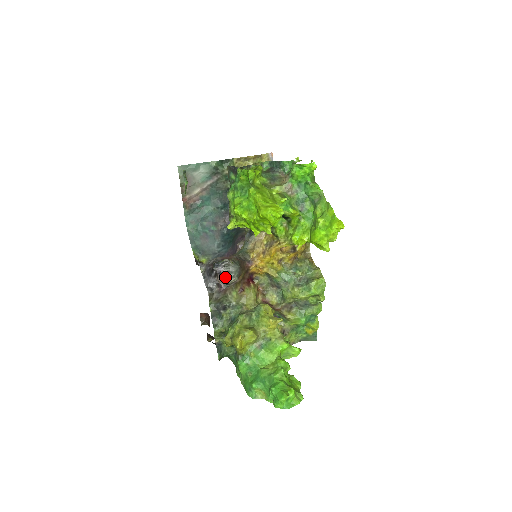
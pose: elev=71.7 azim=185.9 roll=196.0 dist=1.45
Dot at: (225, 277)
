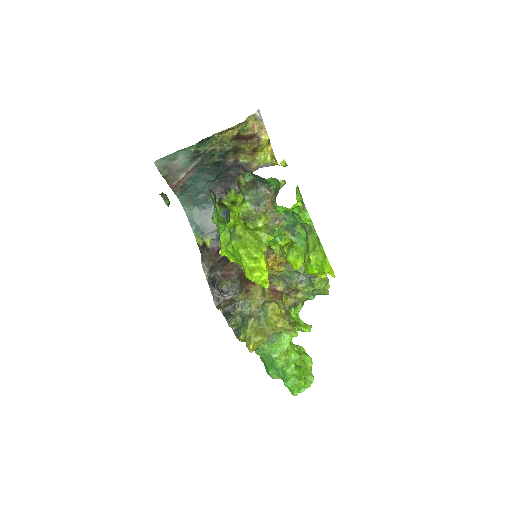
Dot at: (228, 295)
